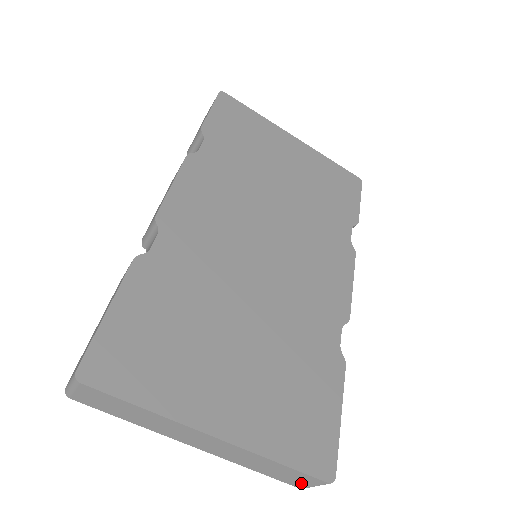
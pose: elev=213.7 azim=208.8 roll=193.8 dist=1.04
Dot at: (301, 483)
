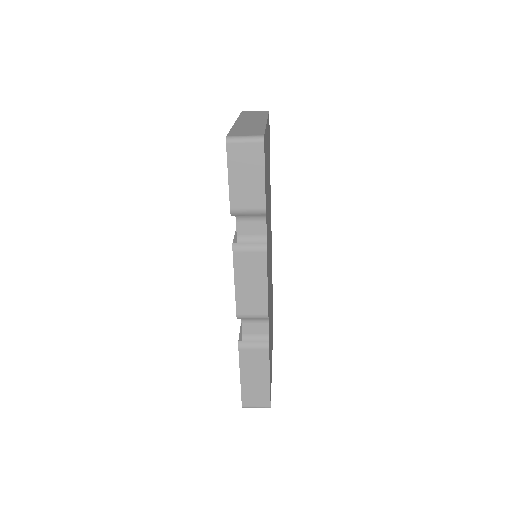
Dot at: occluded
